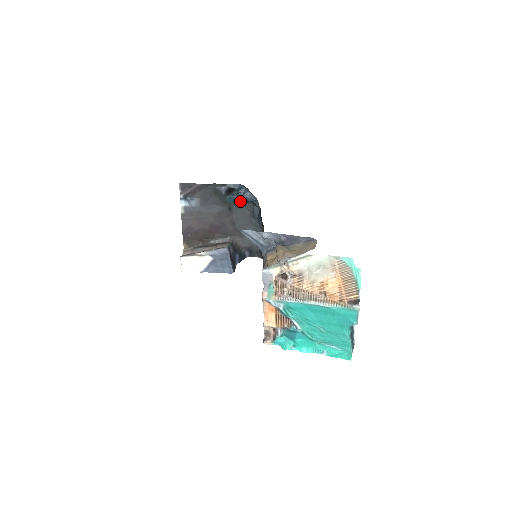
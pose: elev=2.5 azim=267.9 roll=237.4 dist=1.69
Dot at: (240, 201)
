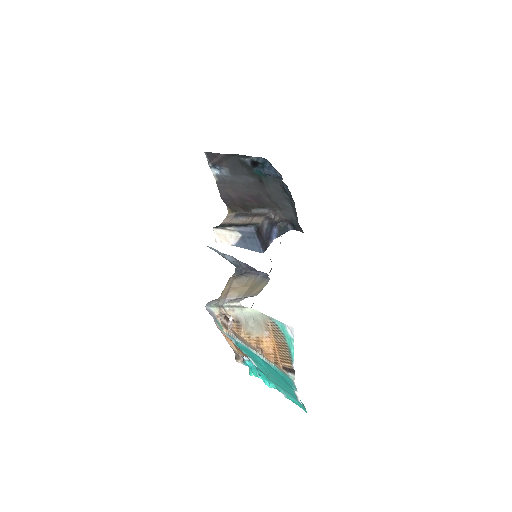
Dot at: (268, 175)
